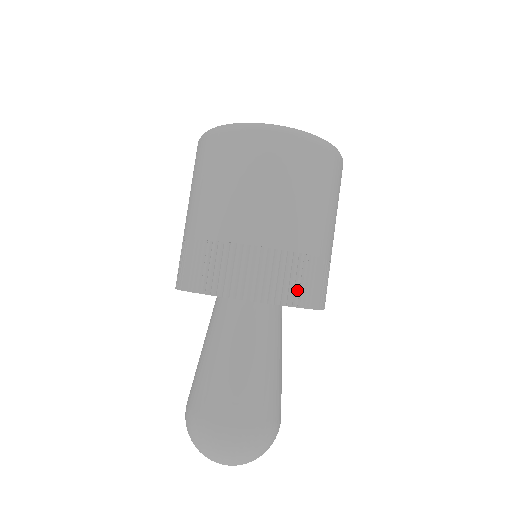
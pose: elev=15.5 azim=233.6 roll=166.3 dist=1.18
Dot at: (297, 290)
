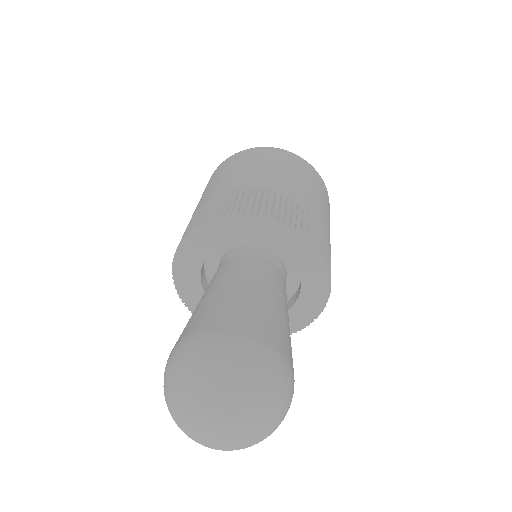
Dot at: (275, 209)
